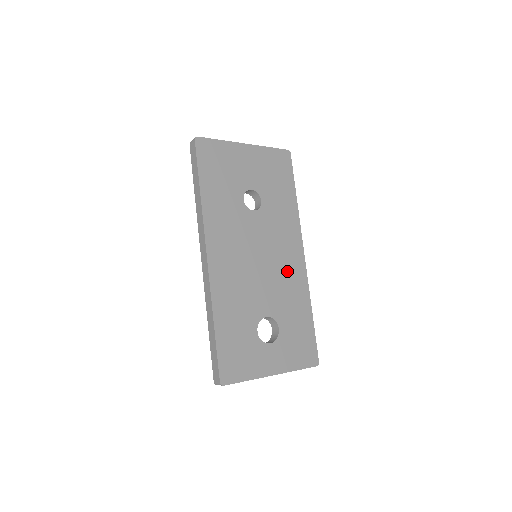
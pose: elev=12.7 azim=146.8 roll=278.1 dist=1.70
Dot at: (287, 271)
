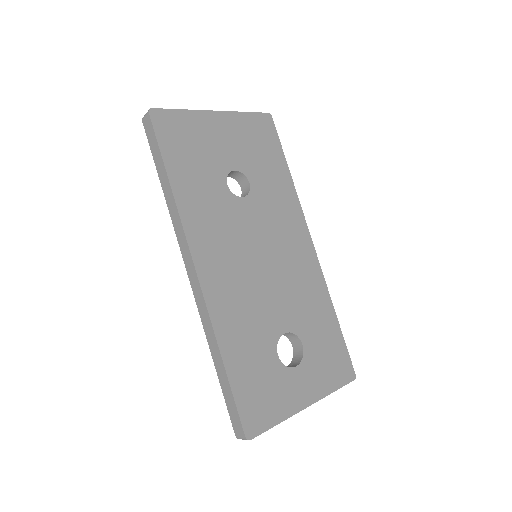
Dot at: (297, 268)
